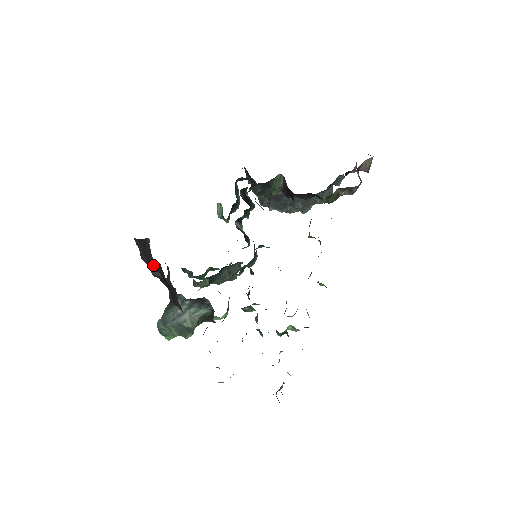
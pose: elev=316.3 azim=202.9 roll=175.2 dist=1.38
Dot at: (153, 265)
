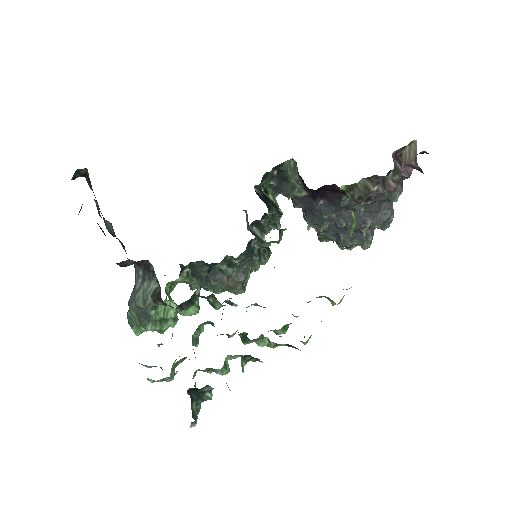
Dot at: (97, 208)
